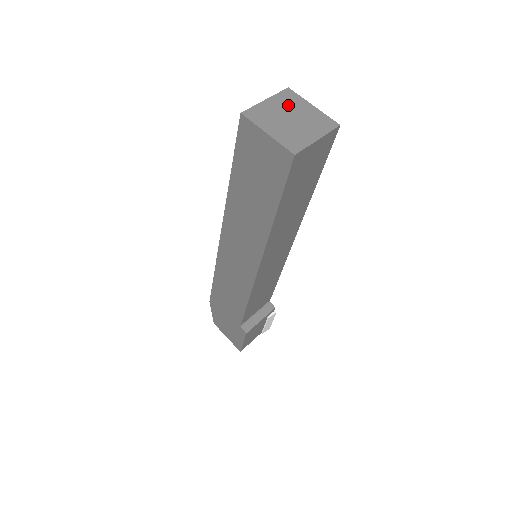
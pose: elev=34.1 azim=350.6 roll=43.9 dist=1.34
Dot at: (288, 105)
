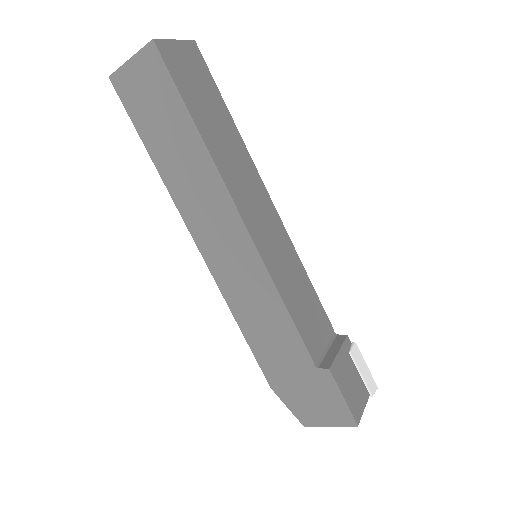
Dot at: occluded
